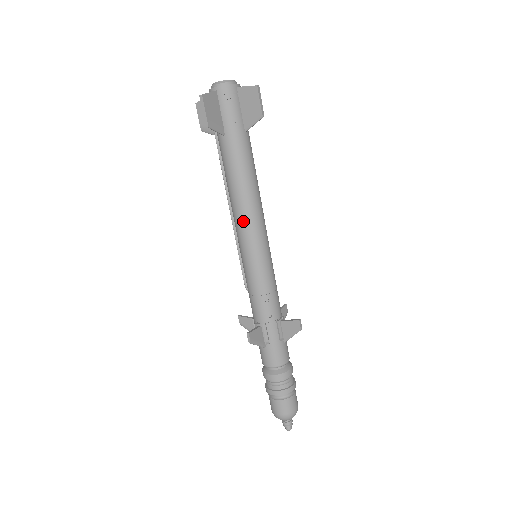
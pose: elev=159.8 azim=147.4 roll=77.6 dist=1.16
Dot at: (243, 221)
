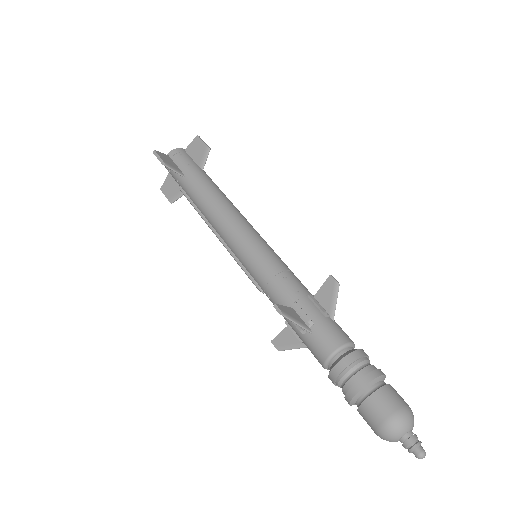
Dot at: (226, 223)
